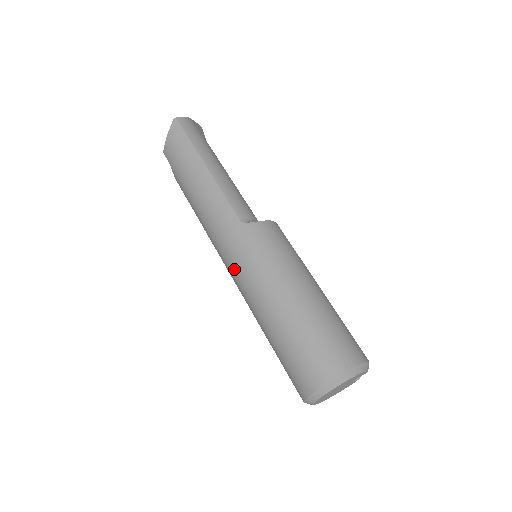
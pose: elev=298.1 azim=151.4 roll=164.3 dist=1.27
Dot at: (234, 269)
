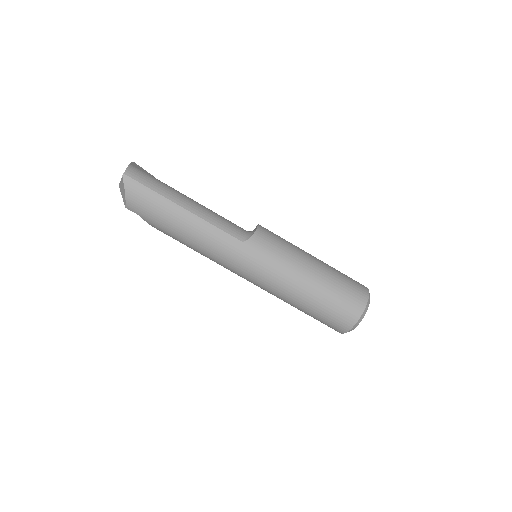
Dot at: (253, 277)
